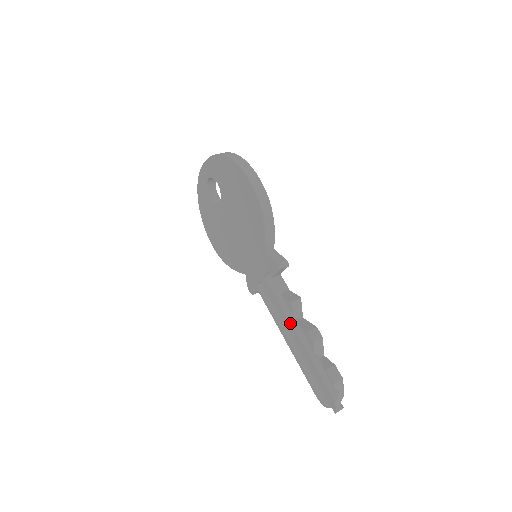
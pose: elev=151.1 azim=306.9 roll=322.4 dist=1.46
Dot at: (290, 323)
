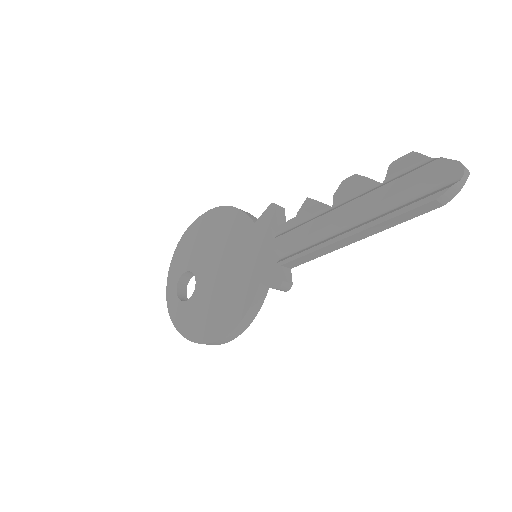
Dot at: (327, 213)
